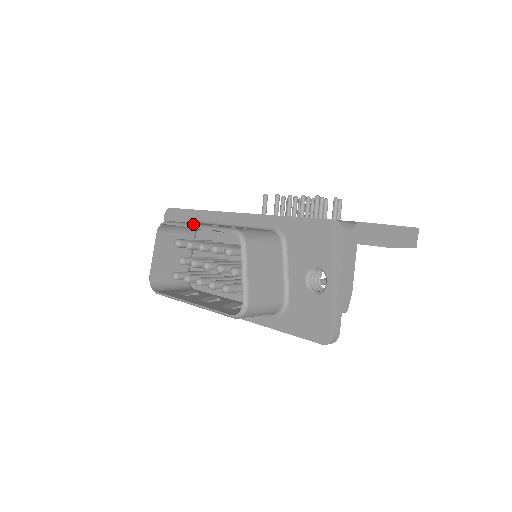
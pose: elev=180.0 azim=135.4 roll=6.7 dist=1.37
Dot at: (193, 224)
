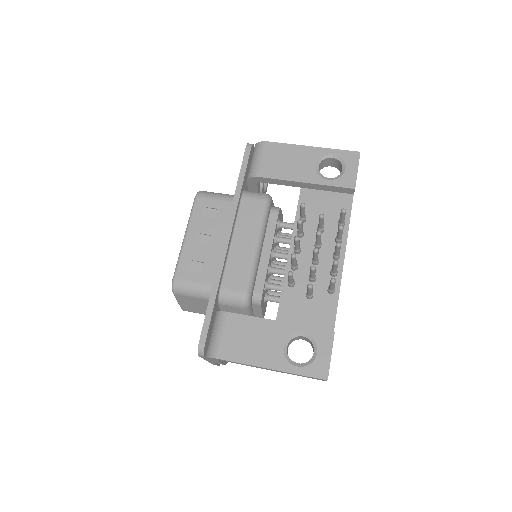
Dot at: (186, 232)
